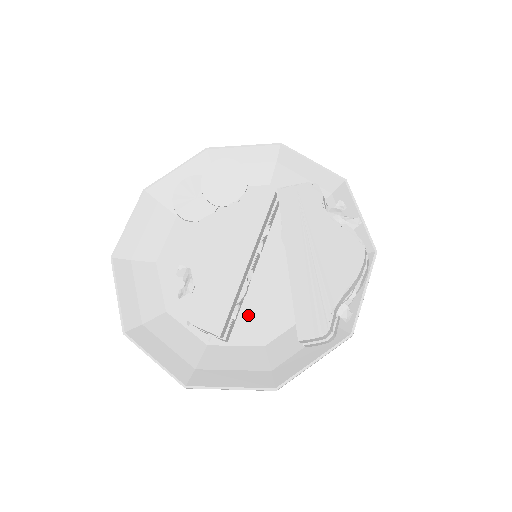
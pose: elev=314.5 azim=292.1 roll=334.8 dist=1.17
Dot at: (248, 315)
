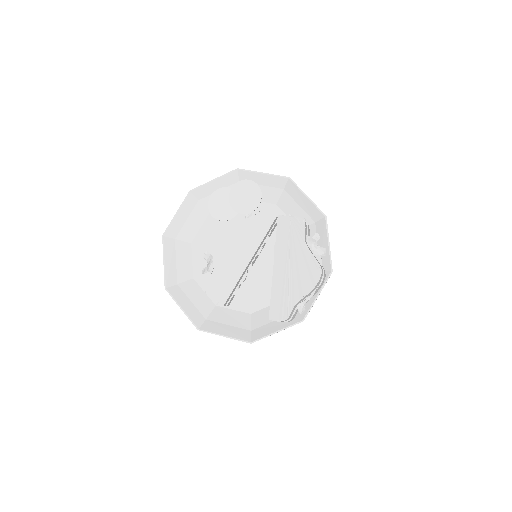
Dot at: (244, 292)
